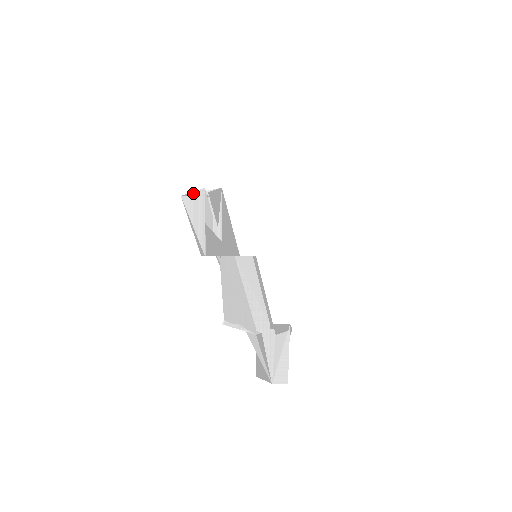
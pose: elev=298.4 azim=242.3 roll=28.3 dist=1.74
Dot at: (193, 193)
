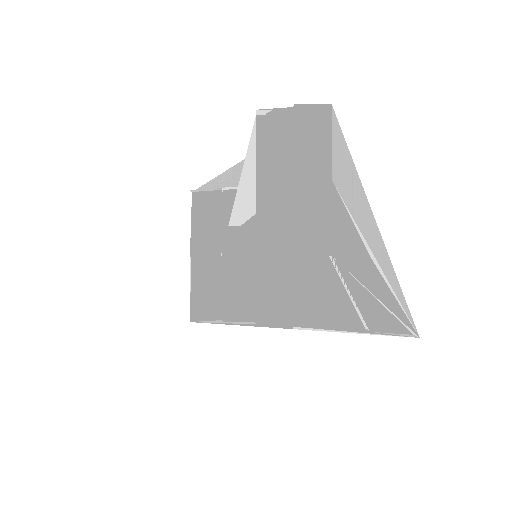
Dot at: occluded
